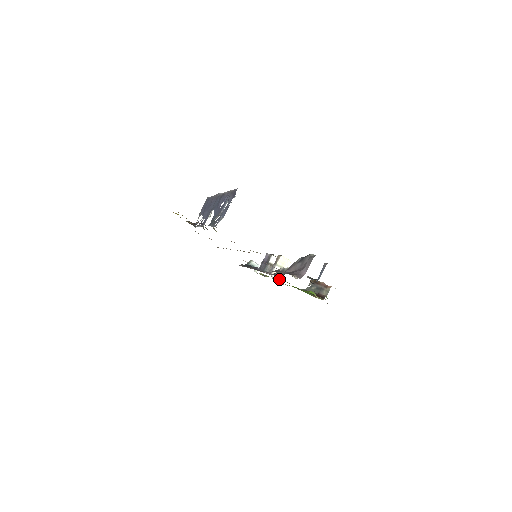
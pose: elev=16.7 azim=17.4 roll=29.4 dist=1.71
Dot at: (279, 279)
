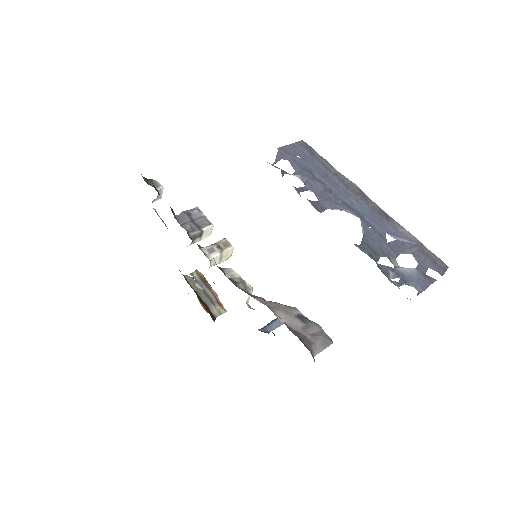
Dot at: occluded
